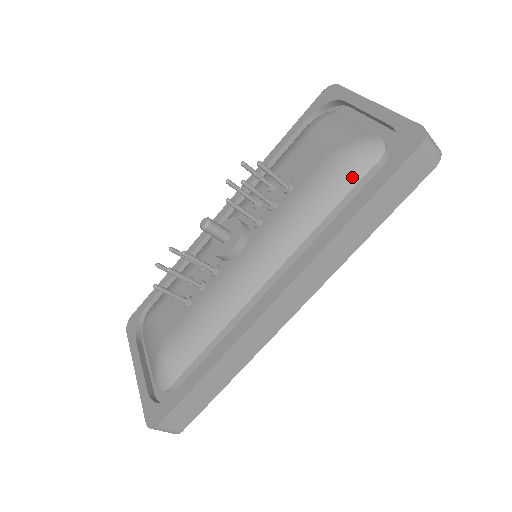
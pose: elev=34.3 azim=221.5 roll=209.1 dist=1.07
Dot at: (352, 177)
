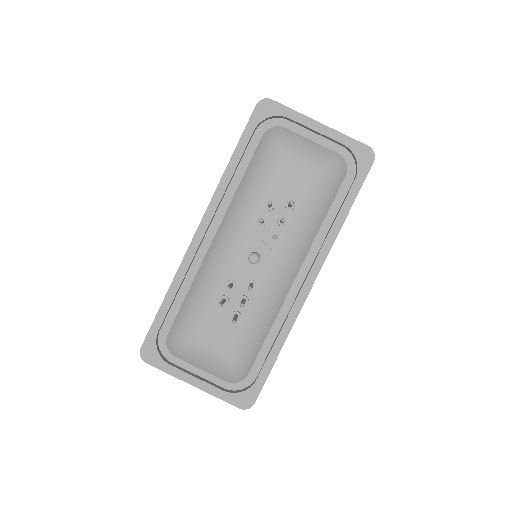
Dot at: (335, 189)
